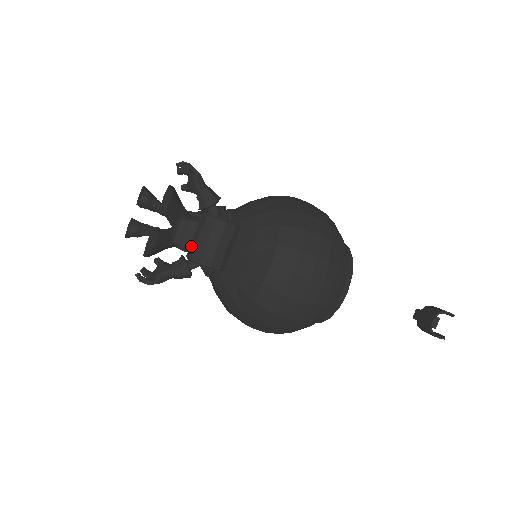
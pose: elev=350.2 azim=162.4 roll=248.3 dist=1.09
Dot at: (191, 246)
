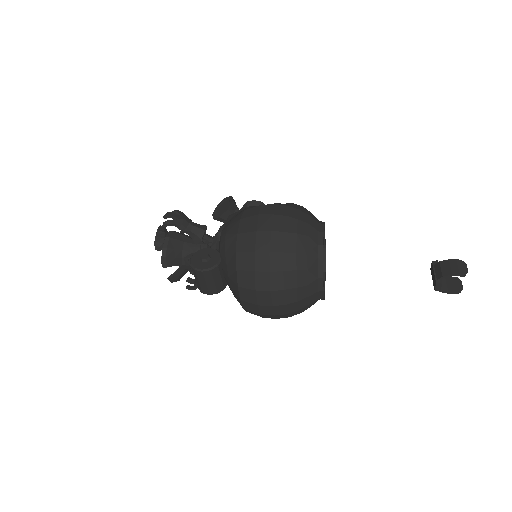
Dot at: occluded
